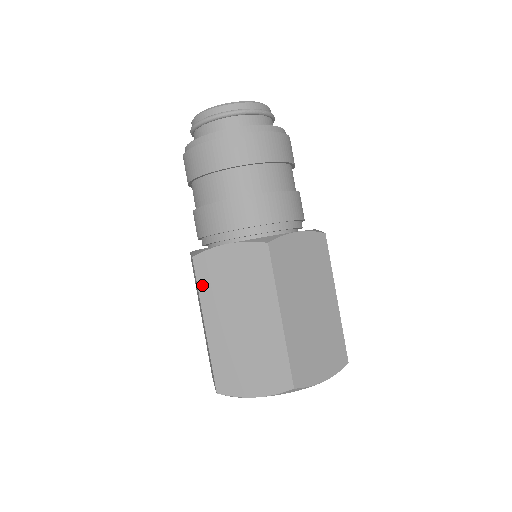
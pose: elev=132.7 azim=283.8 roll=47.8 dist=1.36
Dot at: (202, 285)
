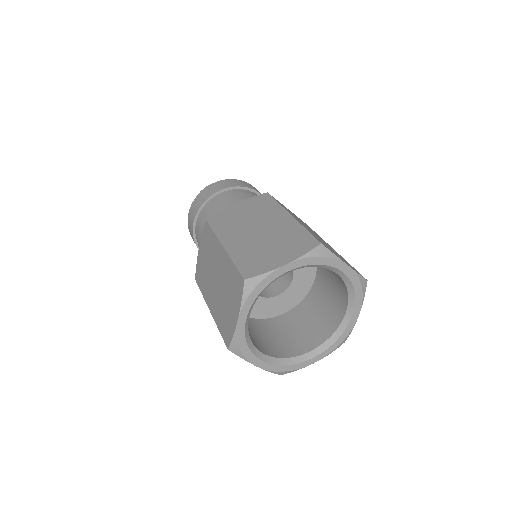
Dot at: (217, 228)
